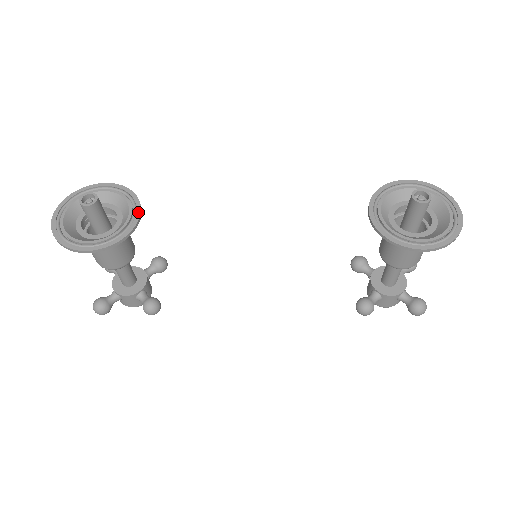
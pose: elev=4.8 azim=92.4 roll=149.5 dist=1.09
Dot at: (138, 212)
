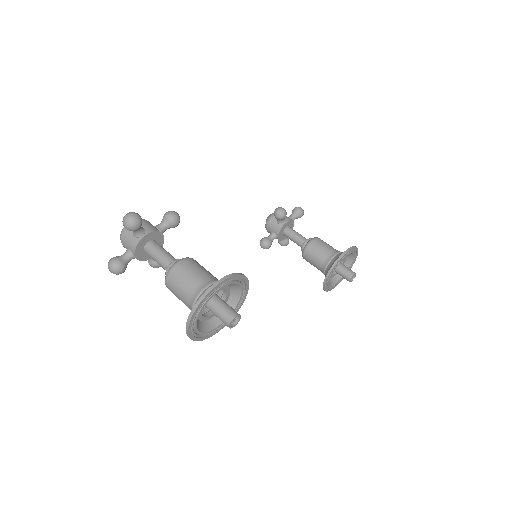
Dot at: (244, 299)
